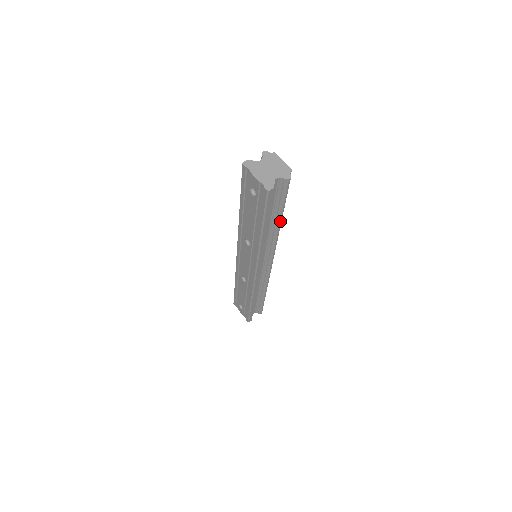
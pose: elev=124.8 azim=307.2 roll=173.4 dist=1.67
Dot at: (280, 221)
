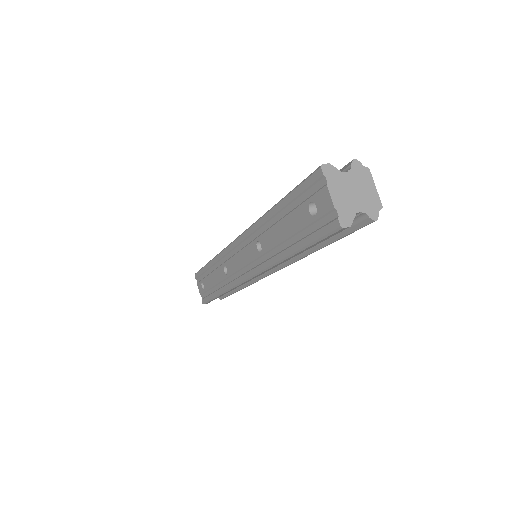
Dot at: (319, 248)
